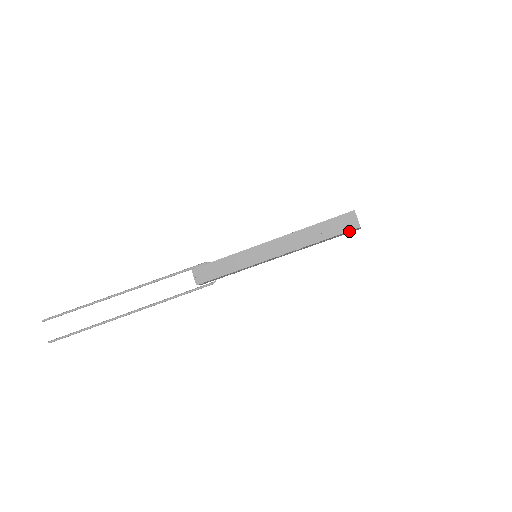
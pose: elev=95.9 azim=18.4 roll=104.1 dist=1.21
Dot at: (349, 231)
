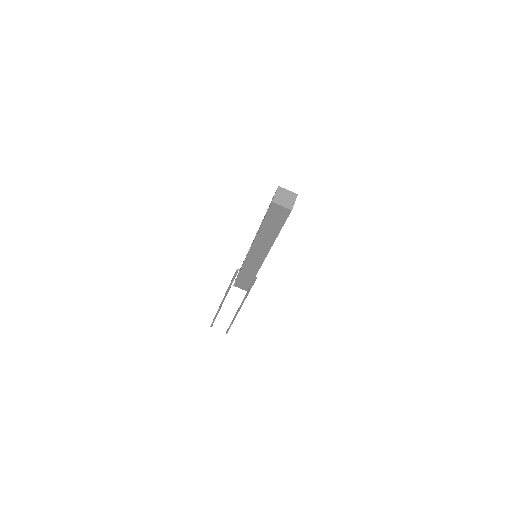
Dot at: (288, 214)
